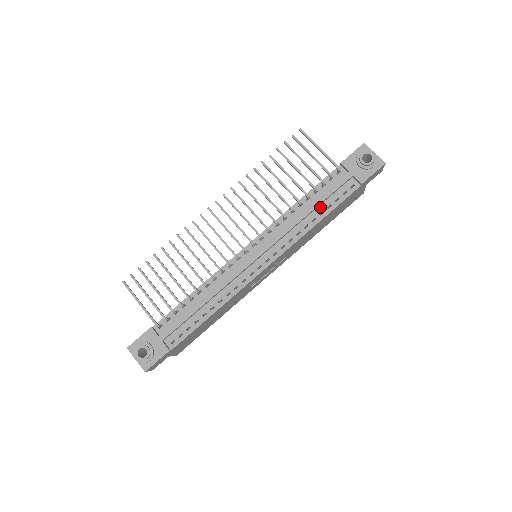
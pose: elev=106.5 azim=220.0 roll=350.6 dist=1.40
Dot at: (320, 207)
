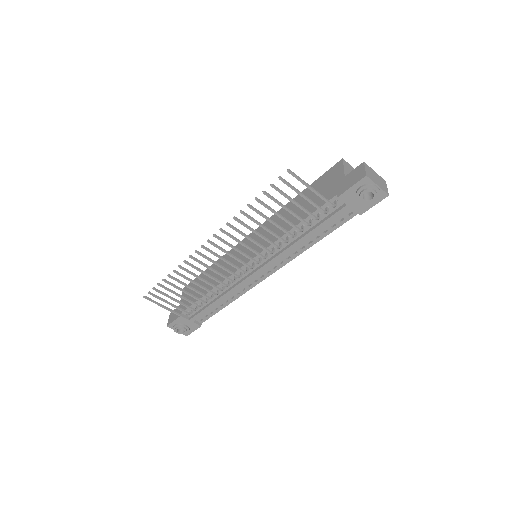
Dot at: (316, 232)
